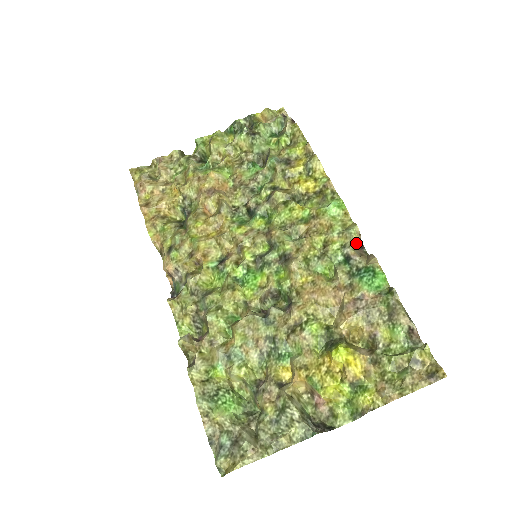
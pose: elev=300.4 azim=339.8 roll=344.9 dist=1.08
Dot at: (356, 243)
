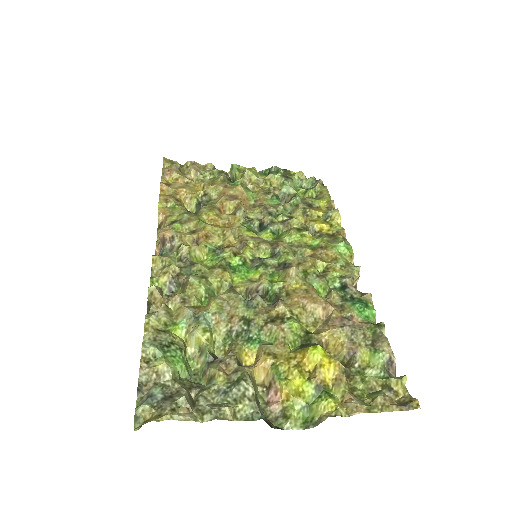
Dot at: occluded
